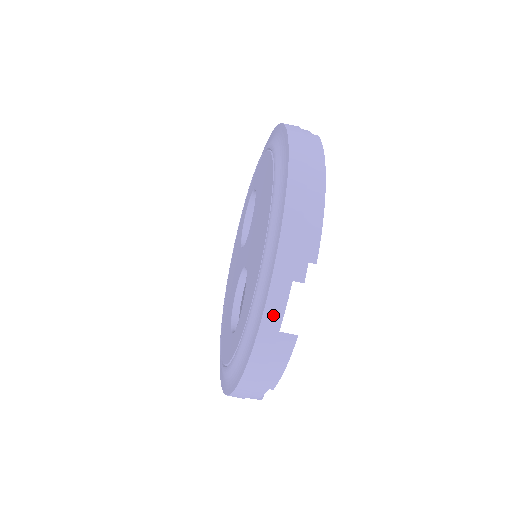
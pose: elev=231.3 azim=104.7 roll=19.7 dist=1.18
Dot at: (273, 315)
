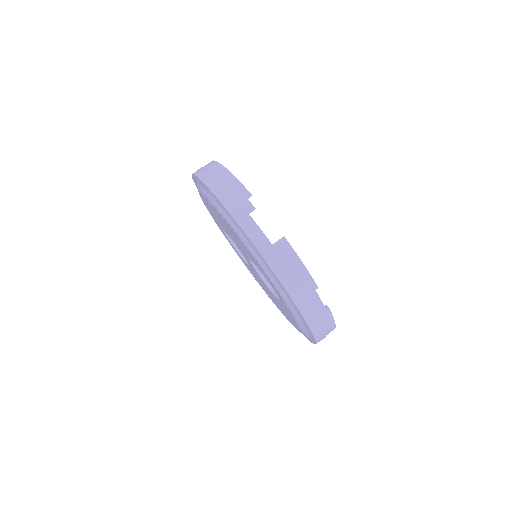
Dot at: (258, 239)
